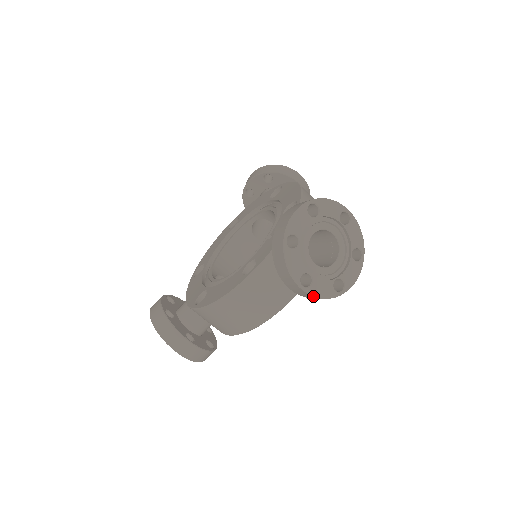
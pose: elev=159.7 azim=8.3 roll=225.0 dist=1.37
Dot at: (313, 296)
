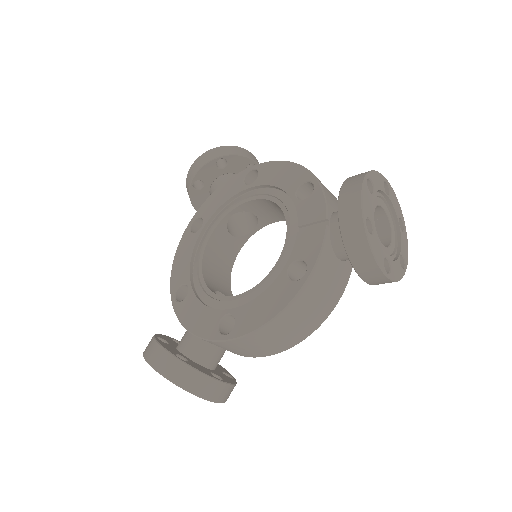
Dot at: (394, 281)
